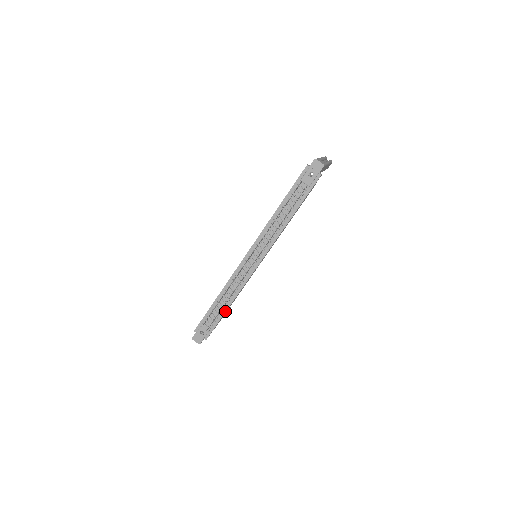
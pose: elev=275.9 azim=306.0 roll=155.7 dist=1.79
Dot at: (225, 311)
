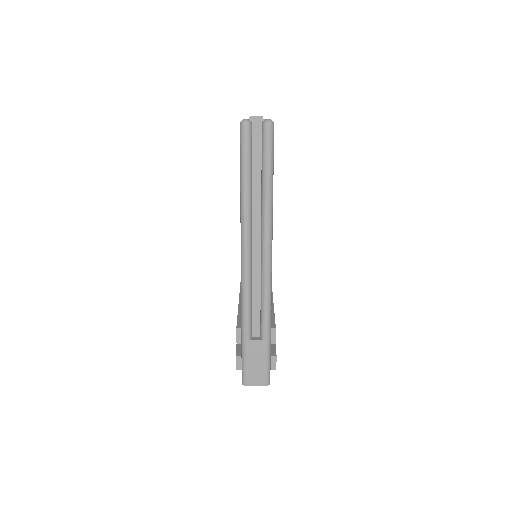
Dot at: occluded
